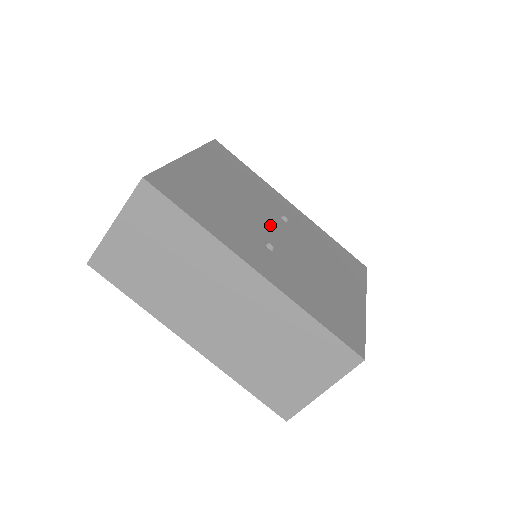
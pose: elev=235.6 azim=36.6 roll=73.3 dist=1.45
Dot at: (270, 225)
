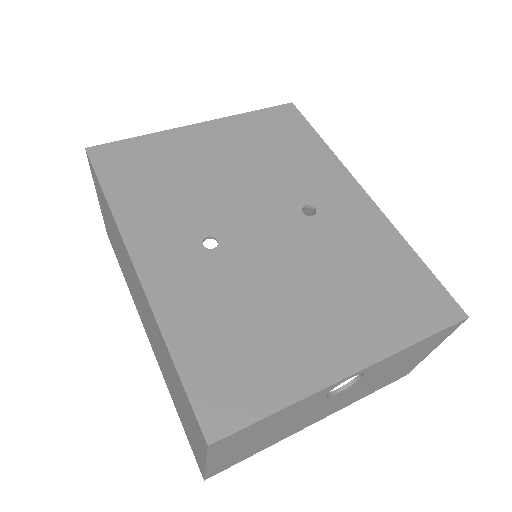
Dot at: (255, 215)
